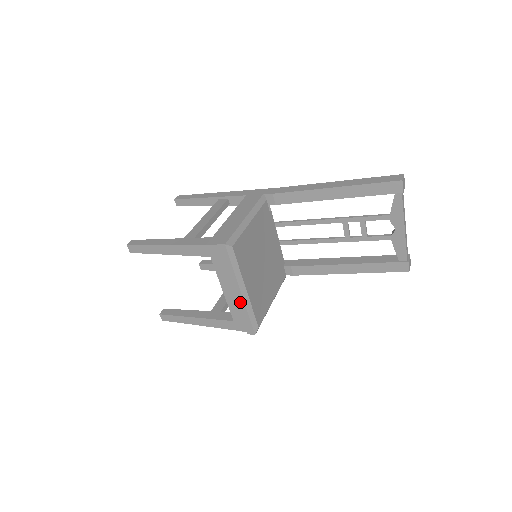
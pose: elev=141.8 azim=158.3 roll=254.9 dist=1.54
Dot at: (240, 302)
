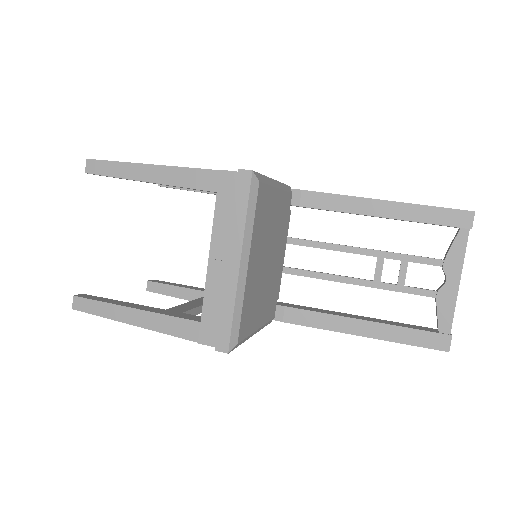
Dot at: (230, 282)
